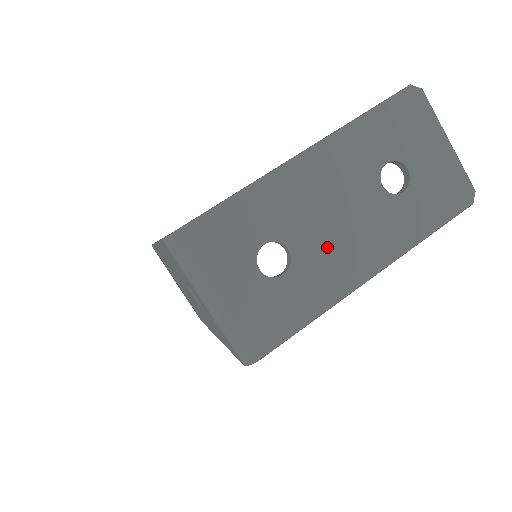
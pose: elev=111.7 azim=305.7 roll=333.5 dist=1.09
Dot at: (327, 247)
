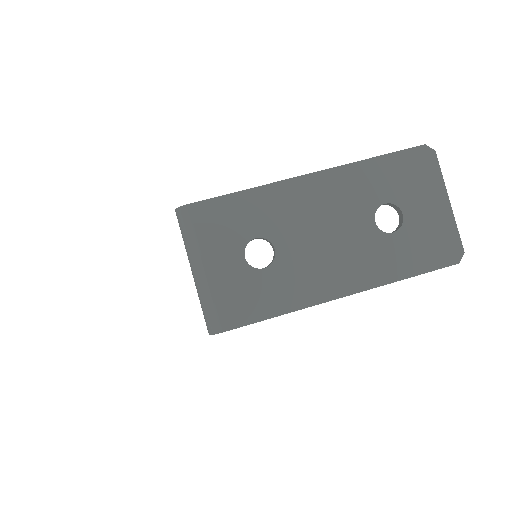
Dot at: (309, 258)
